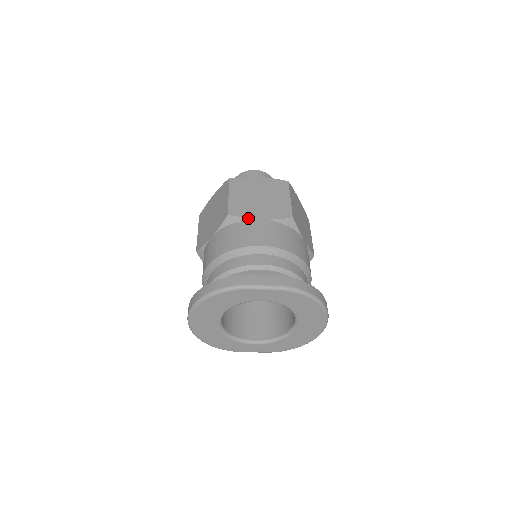
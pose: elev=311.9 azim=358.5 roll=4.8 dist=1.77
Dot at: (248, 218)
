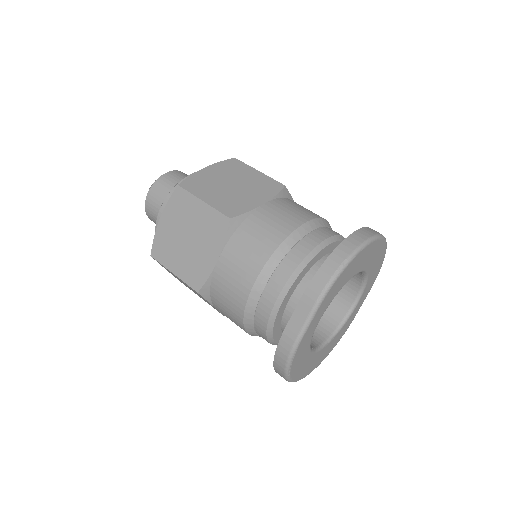
Dot at: (210, 274)
